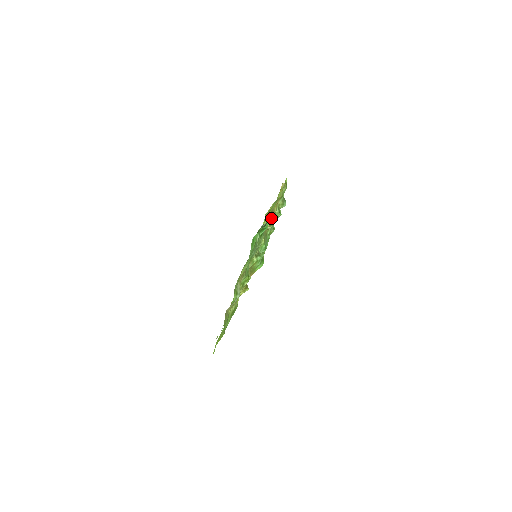
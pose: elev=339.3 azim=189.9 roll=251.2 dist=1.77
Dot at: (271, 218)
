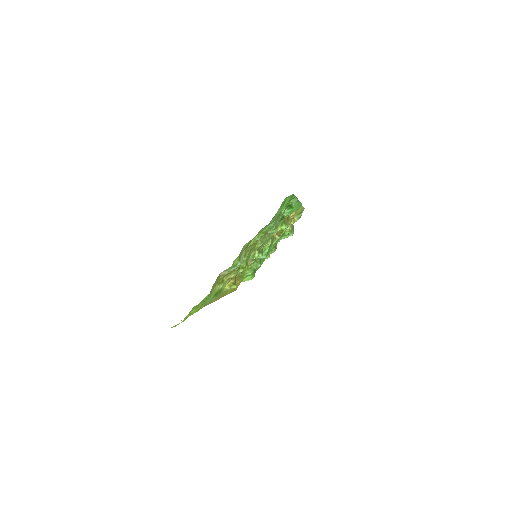
Dot at: (299, 205)
